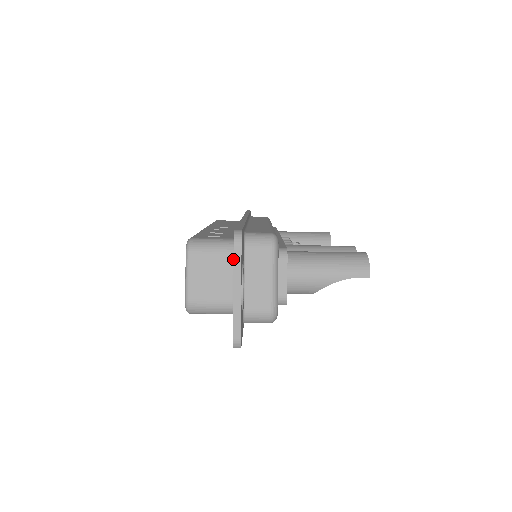
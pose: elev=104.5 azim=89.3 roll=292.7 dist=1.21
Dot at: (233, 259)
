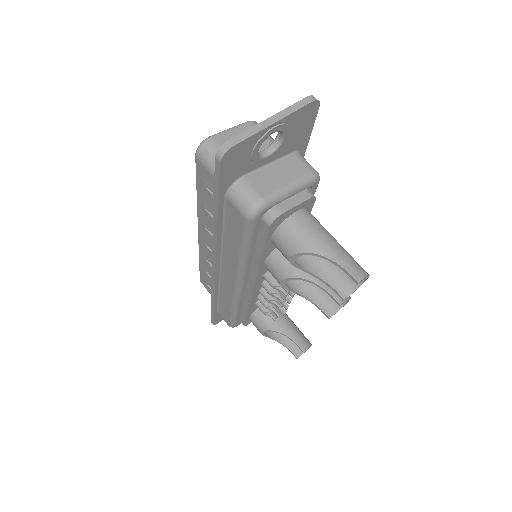
Dot at: occluded
